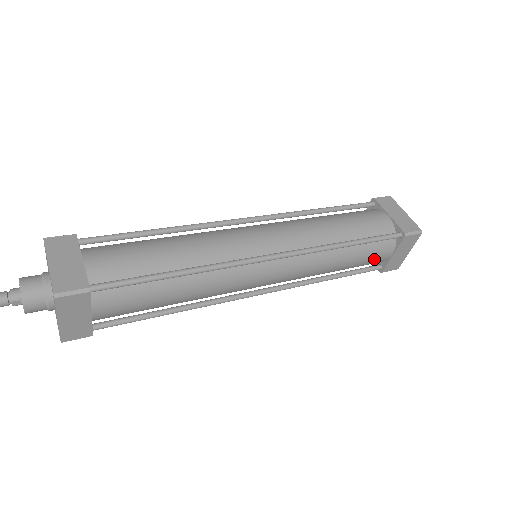
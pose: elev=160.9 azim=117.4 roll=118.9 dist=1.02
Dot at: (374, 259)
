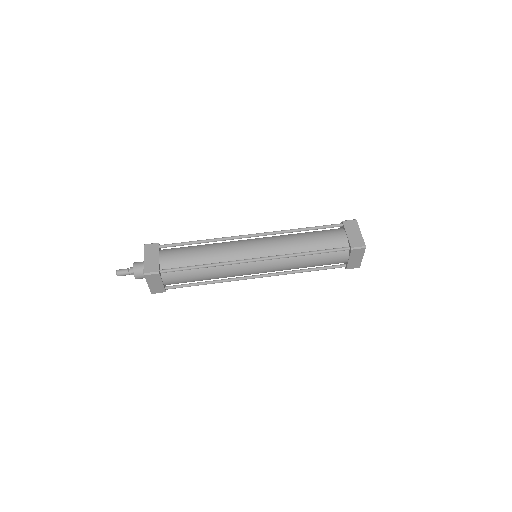
Dot at: (334, 262)
